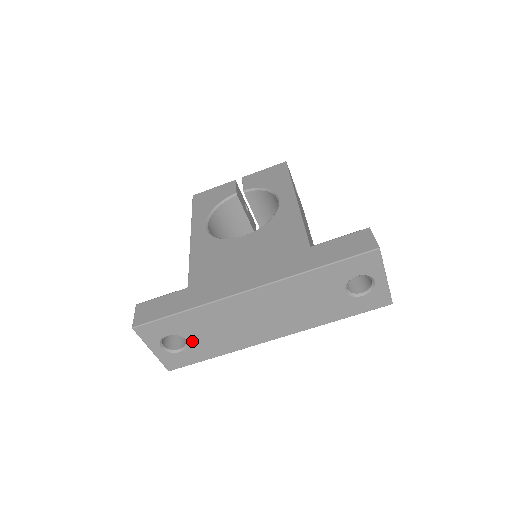
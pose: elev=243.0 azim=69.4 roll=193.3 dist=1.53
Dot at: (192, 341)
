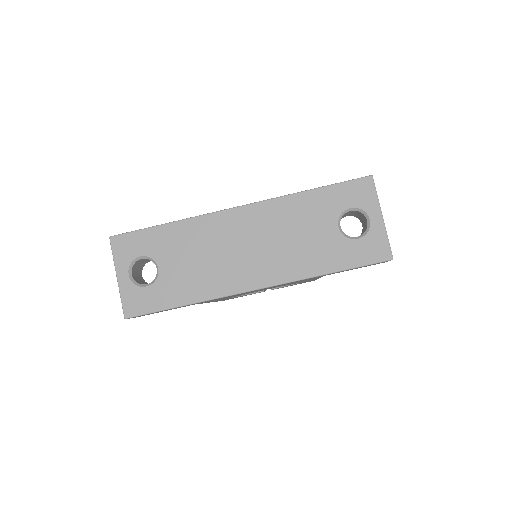
Dot at: (164, 271)
